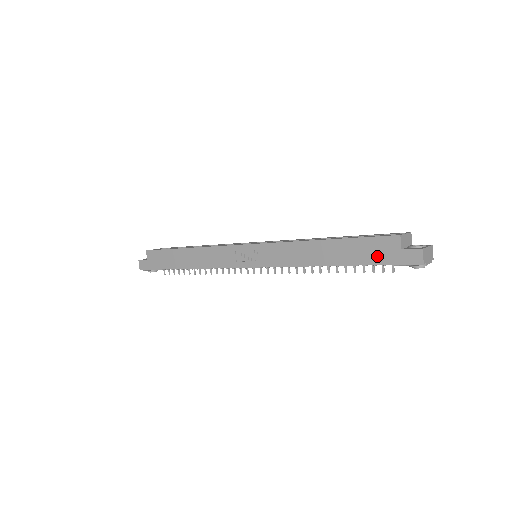
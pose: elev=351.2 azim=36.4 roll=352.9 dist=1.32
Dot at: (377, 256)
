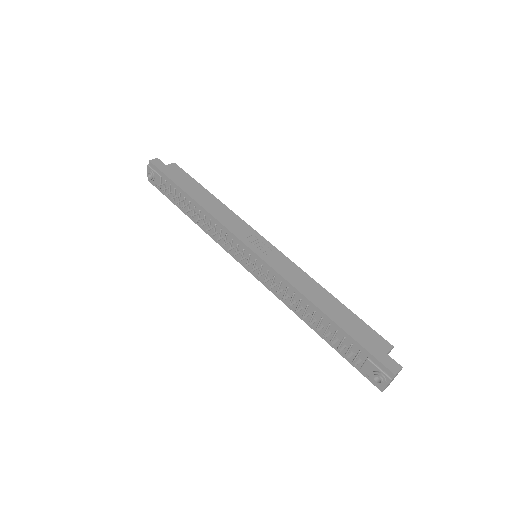
Dot at: (365, 340)
